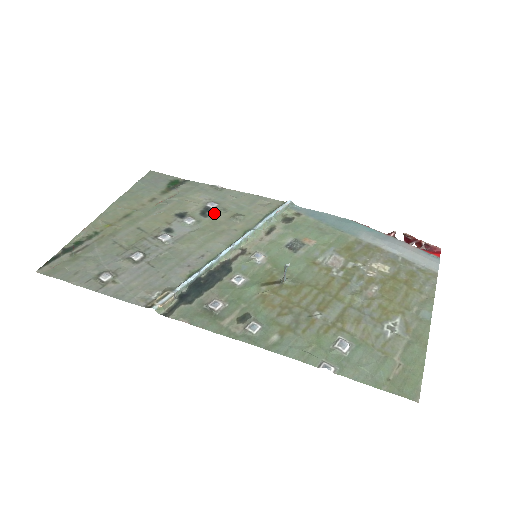
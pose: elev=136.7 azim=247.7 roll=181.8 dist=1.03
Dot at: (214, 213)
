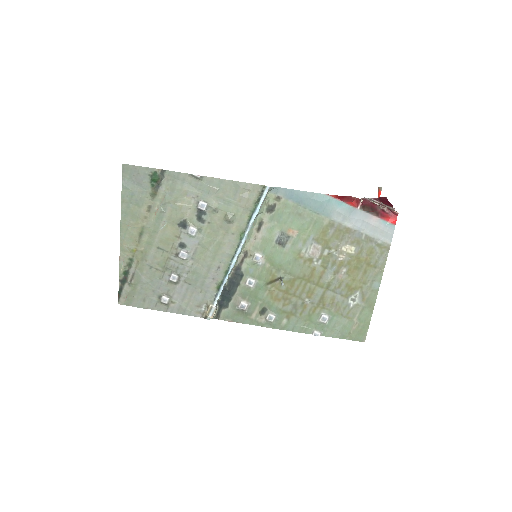
Dot at: (208, 216)
